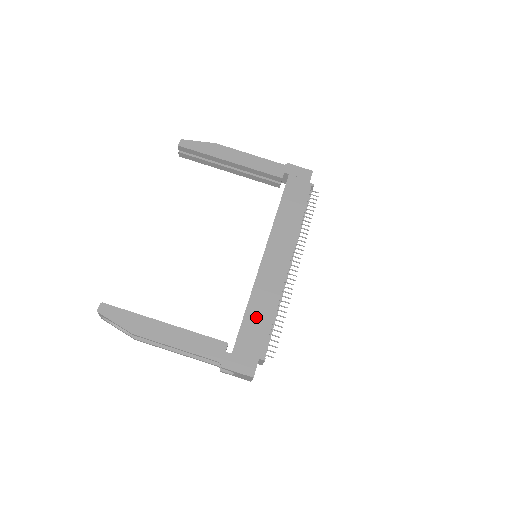
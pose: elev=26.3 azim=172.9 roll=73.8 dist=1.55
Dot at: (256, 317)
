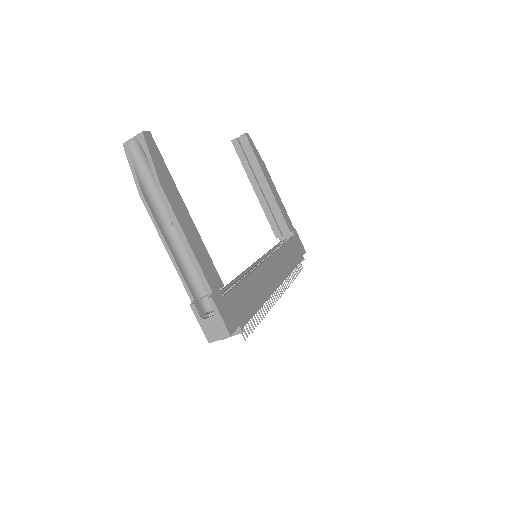
Dot at: (249, 293)
